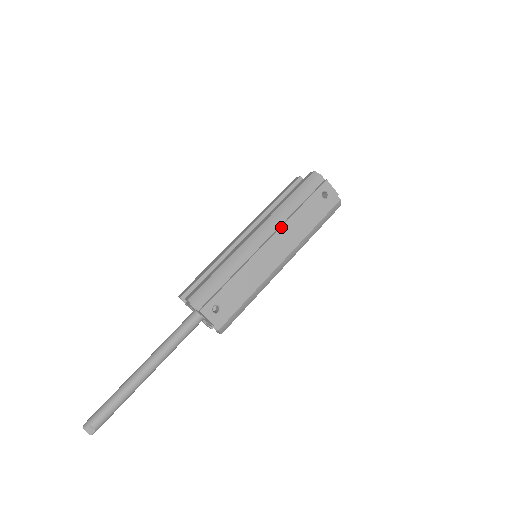
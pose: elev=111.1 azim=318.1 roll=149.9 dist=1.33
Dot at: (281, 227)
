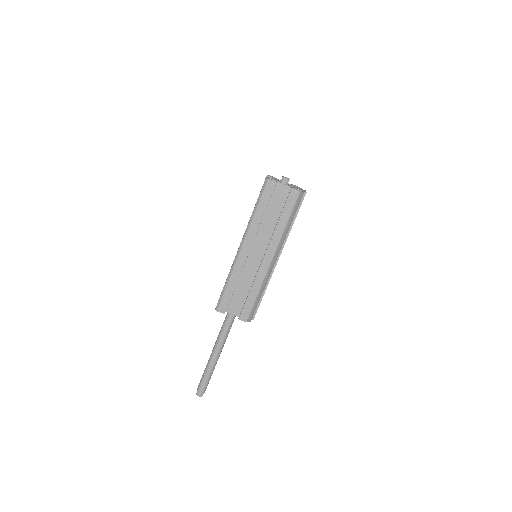
Dot at: occluded
